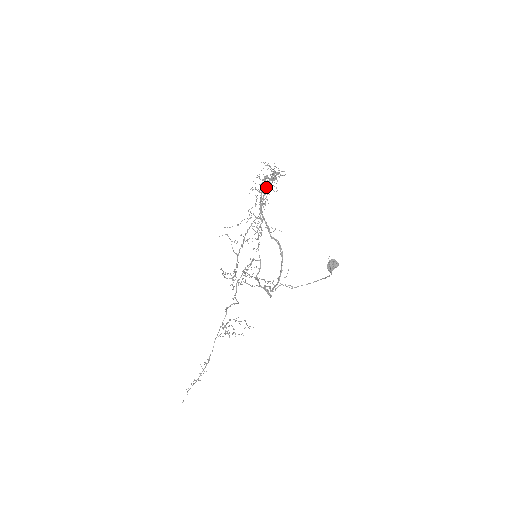
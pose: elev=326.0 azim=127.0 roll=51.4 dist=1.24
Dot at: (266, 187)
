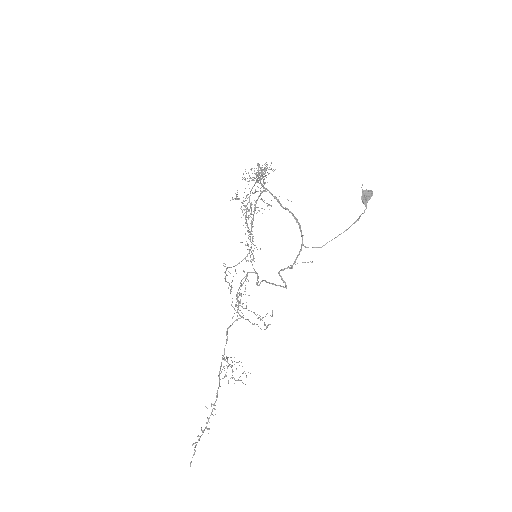
Dot at: occluded
